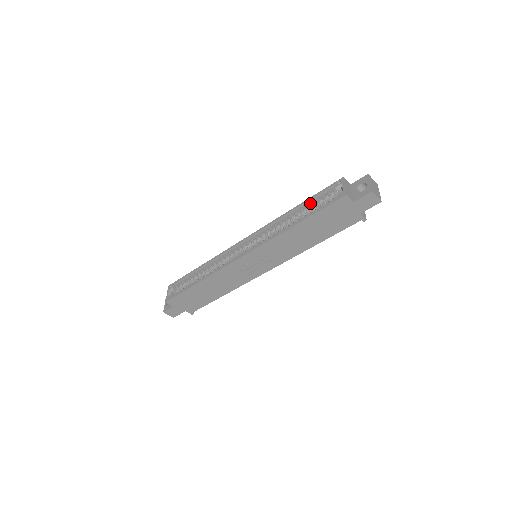
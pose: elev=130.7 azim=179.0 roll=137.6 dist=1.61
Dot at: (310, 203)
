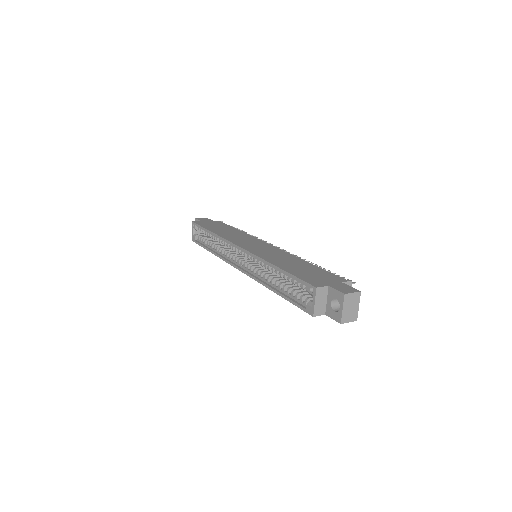
Dot at: (289, 277)
